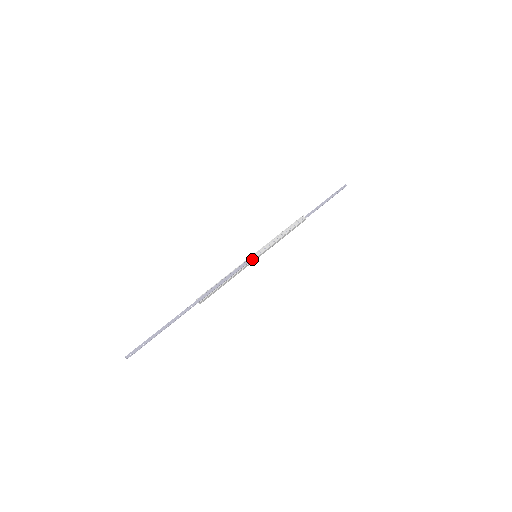
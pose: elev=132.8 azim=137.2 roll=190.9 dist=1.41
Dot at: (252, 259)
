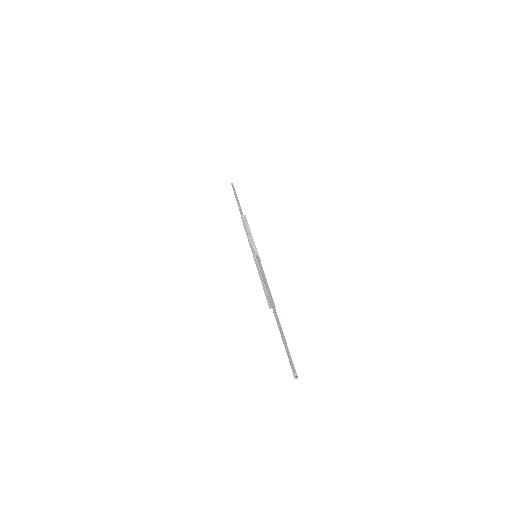
Dot at: (258, 259)
